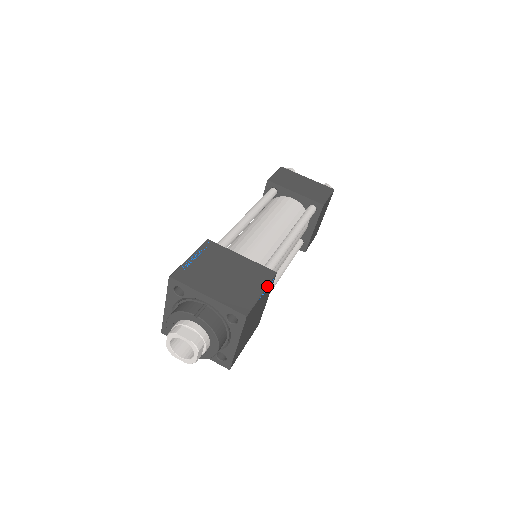
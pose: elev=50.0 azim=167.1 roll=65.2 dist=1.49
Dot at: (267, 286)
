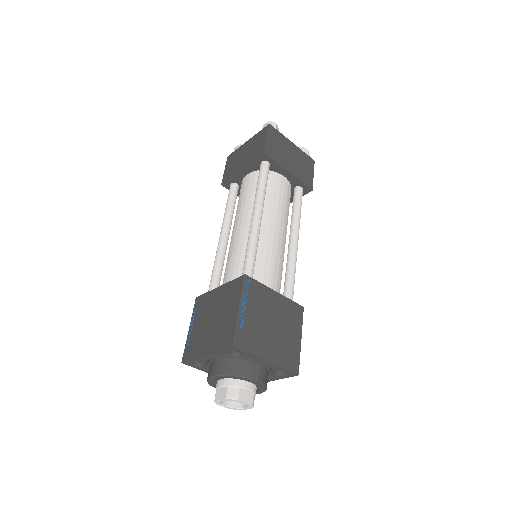
Dot at: occluded
